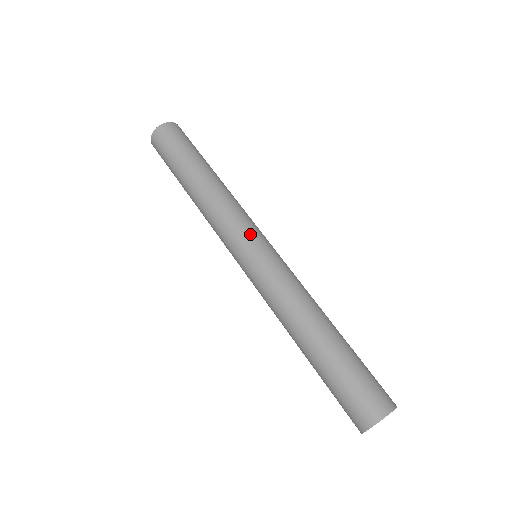
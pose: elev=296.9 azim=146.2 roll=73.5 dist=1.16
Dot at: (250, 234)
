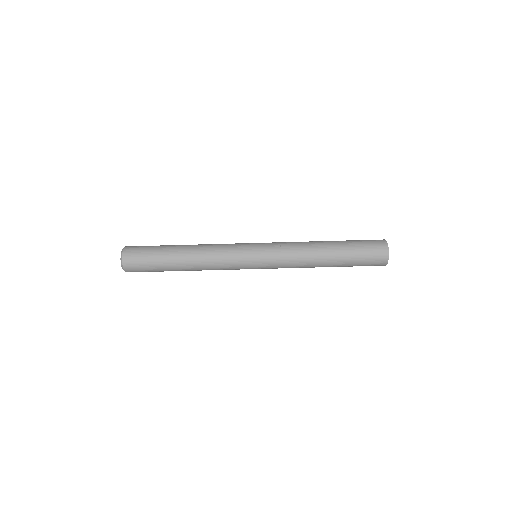
Dot at: (245, 248)
